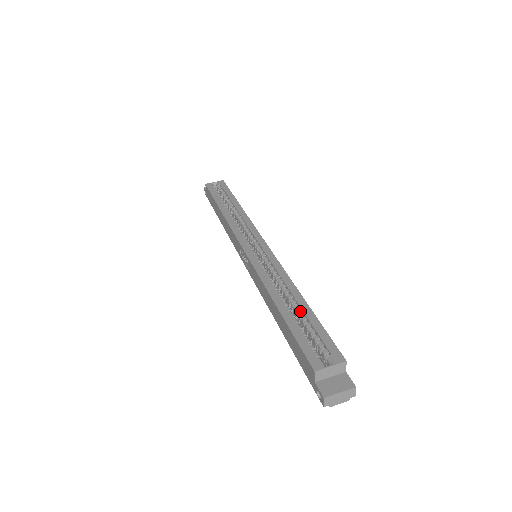
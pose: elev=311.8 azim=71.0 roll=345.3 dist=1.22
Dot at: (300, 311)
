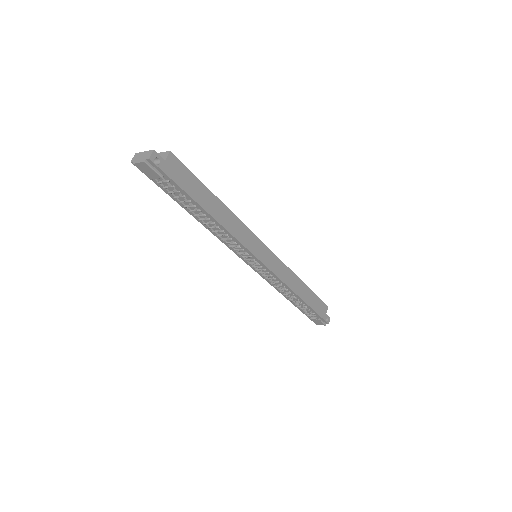
Dot at: occluded
